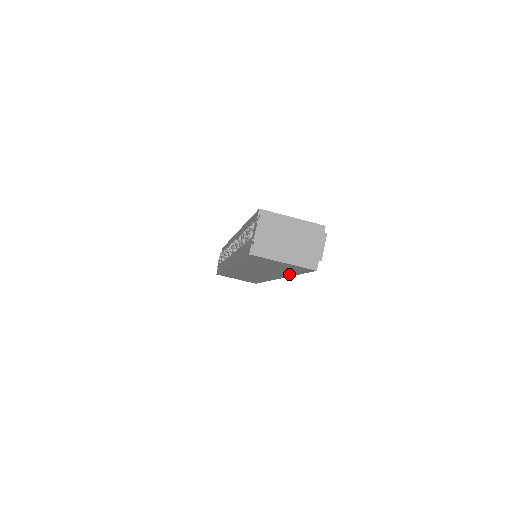
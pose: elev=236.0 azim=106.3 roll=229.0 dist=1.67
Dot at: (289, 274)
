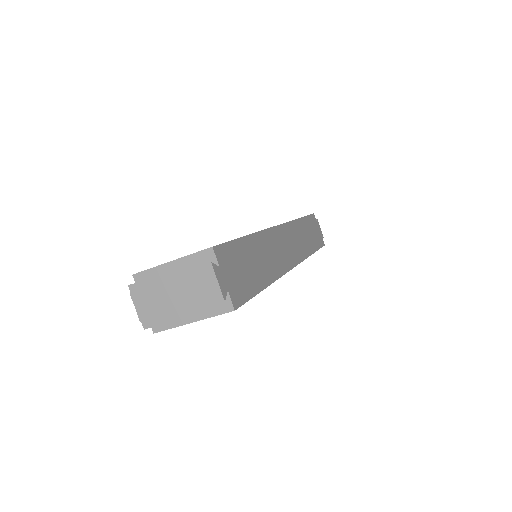
Dot at: occluded
